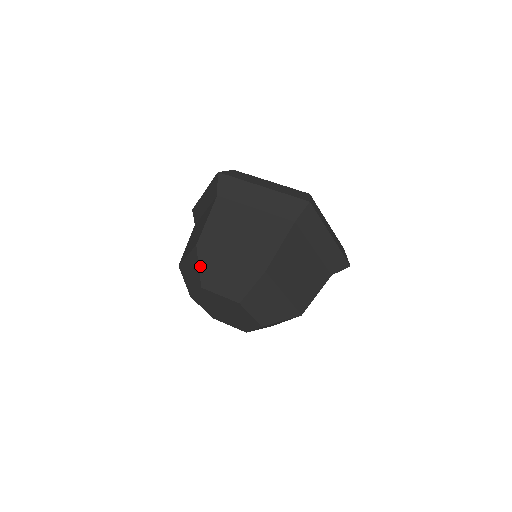
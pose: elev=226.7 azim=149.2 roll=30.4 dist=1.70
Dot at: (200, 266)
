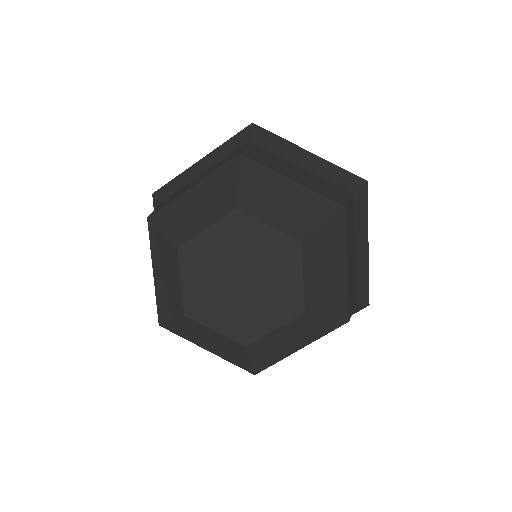
Dot at: (240, 179)
